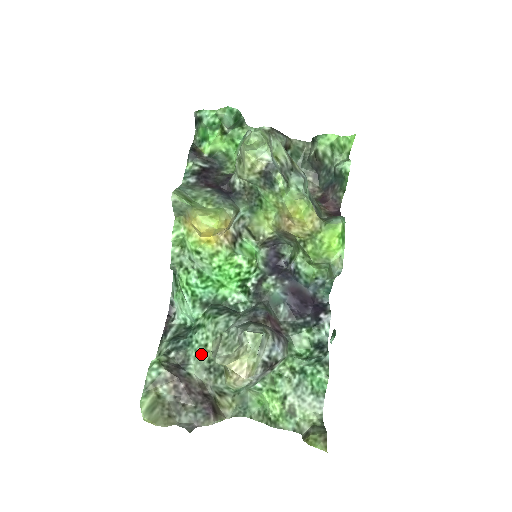
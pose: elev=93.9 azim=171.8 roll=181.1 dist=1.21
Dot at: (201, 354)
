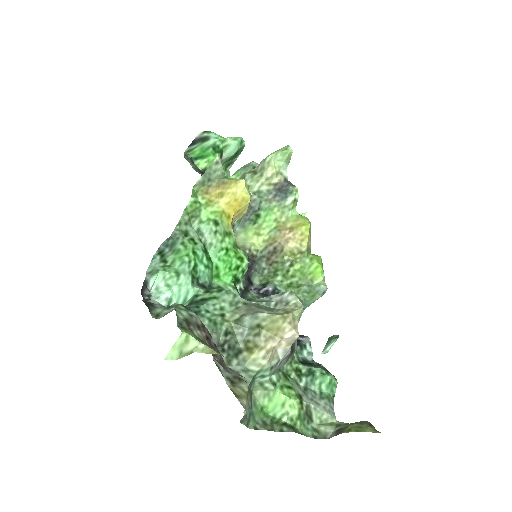
Dot at: (217, 323)
